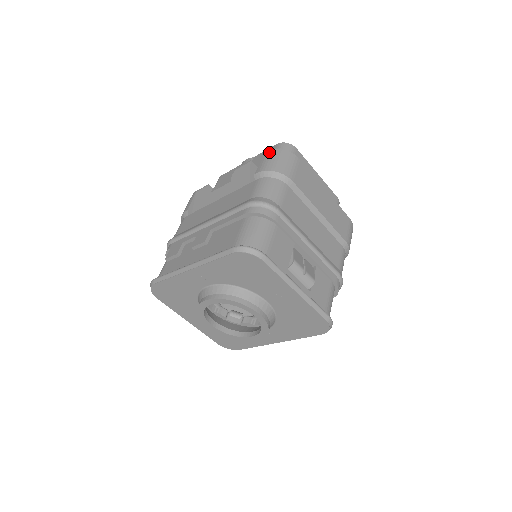
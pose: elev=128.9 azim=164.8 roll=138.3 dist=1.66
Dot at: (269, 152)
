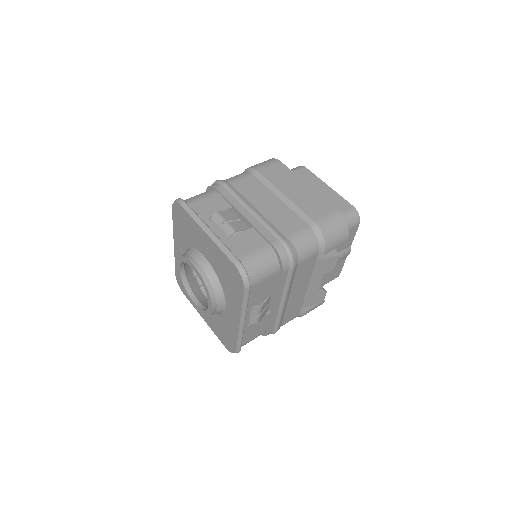
Dot at: occluded
